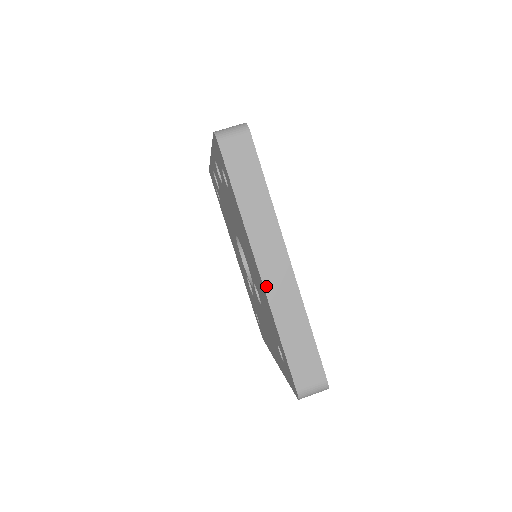
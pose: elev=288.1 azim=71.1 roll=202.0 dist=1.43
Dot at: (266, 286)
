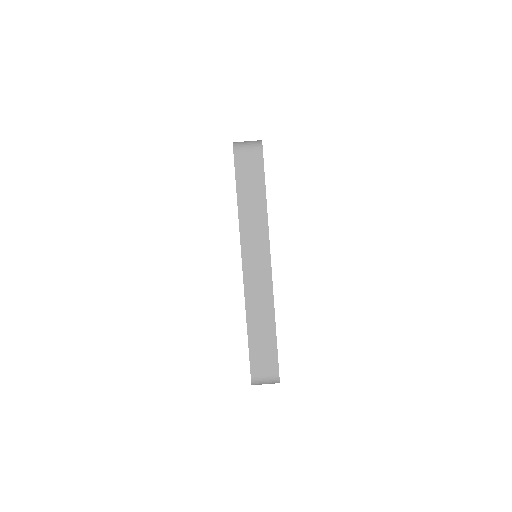
Dot at: (246, 281)
